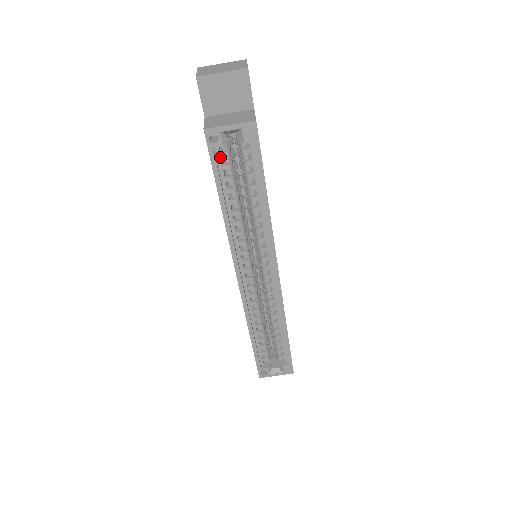
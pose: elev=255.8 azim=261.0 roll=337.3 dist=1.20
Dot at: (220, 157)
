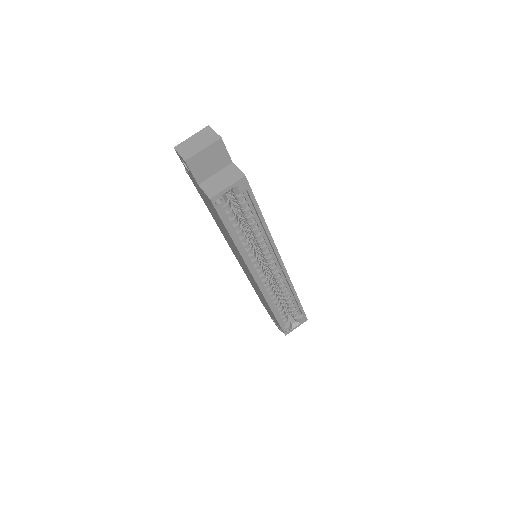
Dot at: (224, 210)
